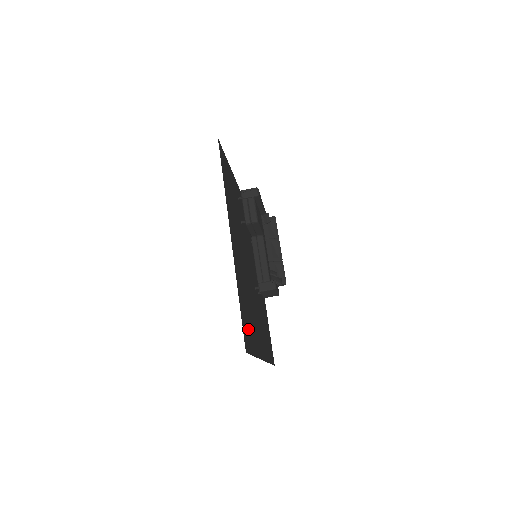
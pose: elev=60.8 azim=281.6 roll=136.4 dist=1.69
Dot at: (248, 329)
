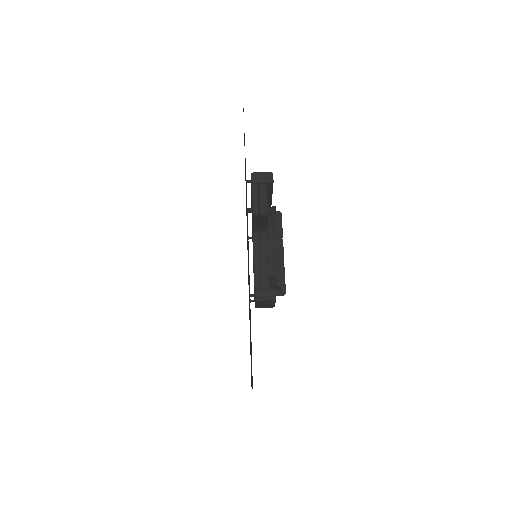
Dot at: occluded
